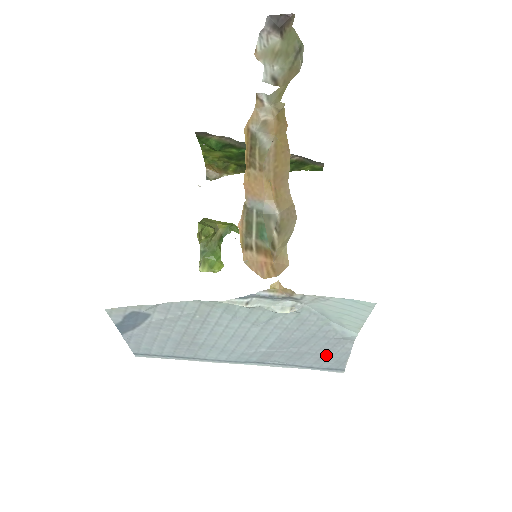
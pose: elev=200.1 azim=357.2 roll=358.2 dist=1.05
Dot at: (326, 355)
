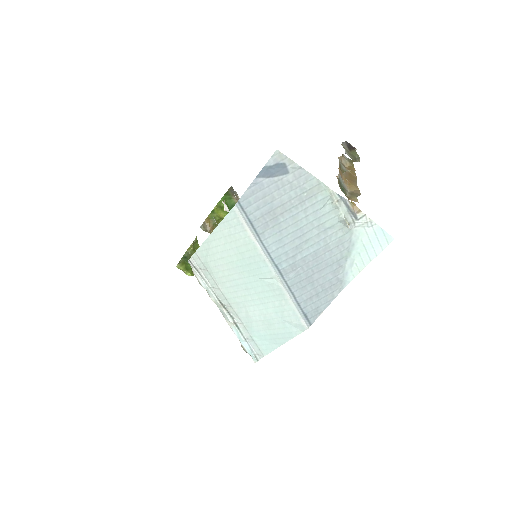
Dot at: (318, 295)
